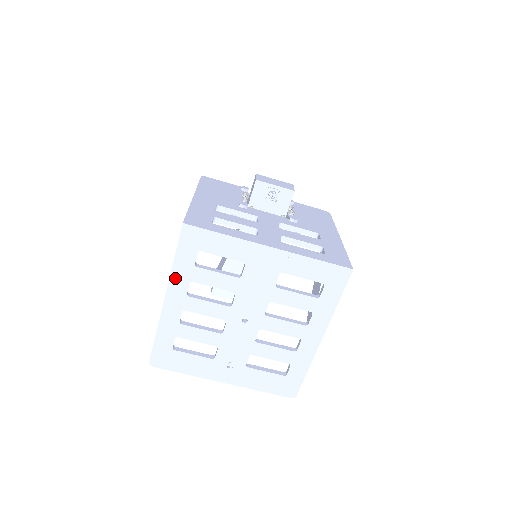
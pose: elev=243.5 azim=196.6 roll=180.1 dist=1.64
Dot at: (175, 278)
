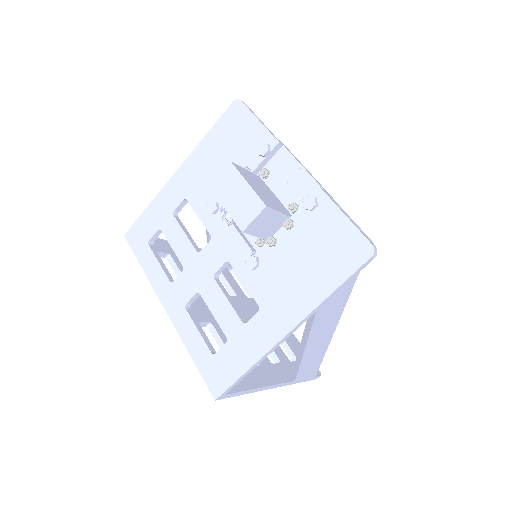
Dot at: occluded
